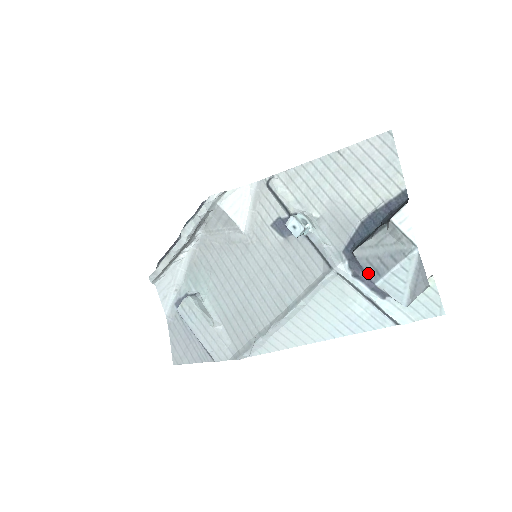
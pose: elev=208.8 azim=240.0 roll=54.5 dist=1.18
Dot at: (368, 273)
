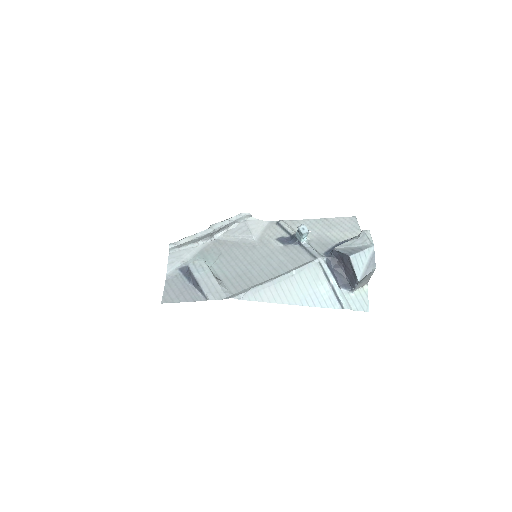
Dot at: (345, 253)
